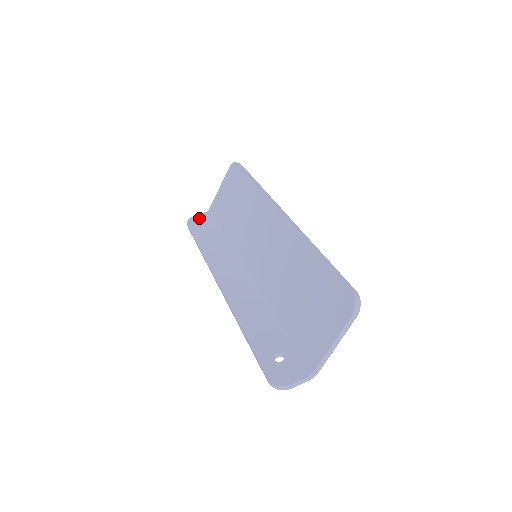
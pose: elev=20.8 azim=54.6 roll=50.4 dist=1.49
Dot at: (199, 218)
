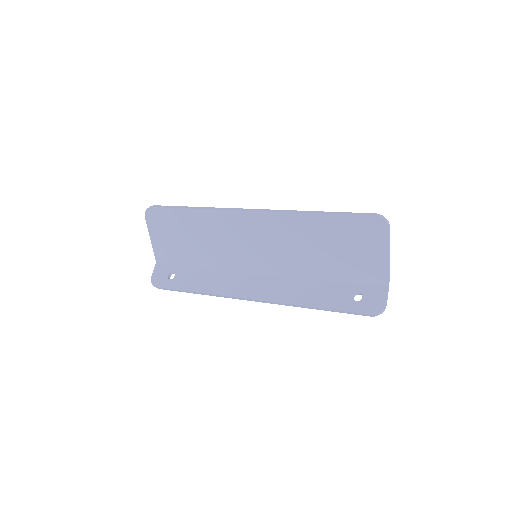
Dot at: (158, 274)
